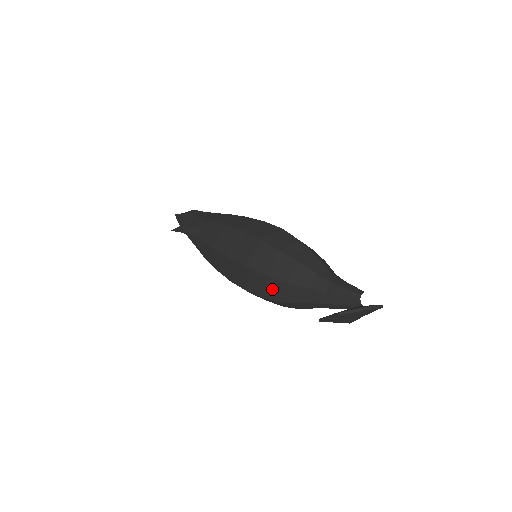
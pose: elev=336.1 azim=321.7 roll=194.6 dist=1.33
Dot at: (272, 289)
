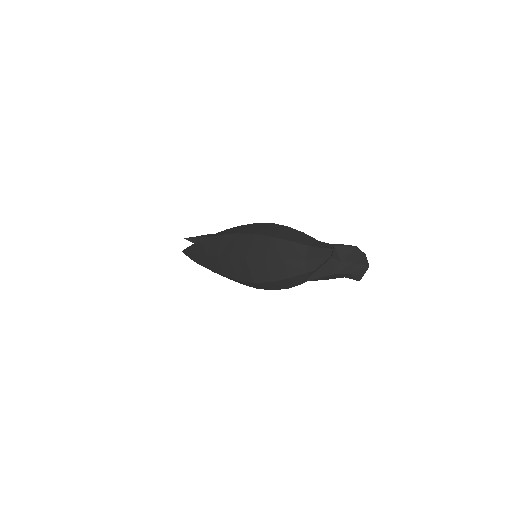
Dot at: (272, 249)
